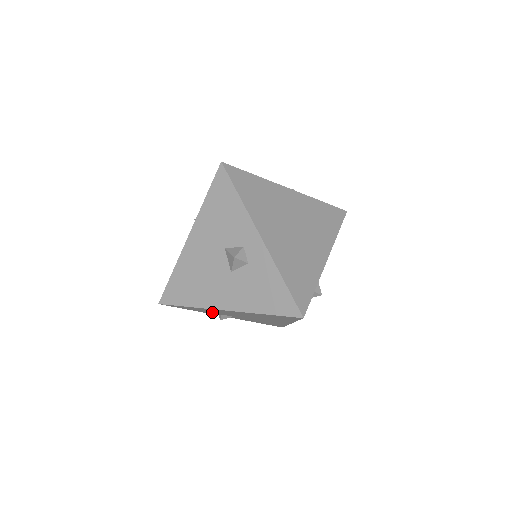
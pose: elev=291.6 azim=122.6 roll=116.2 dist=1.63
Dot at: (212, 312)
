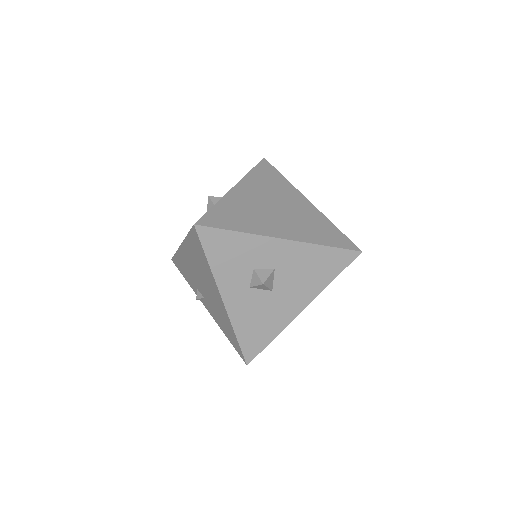
Dot at: (191, 278)
